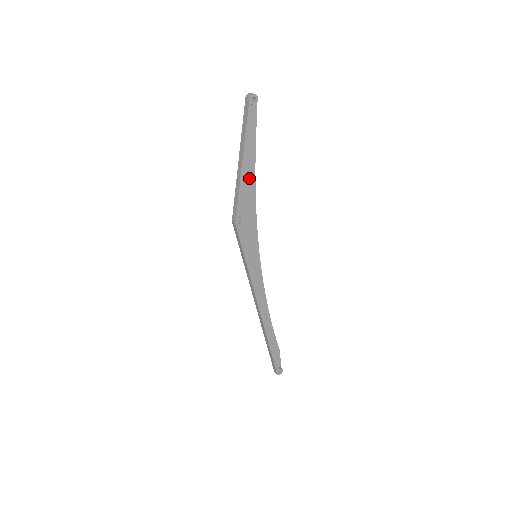
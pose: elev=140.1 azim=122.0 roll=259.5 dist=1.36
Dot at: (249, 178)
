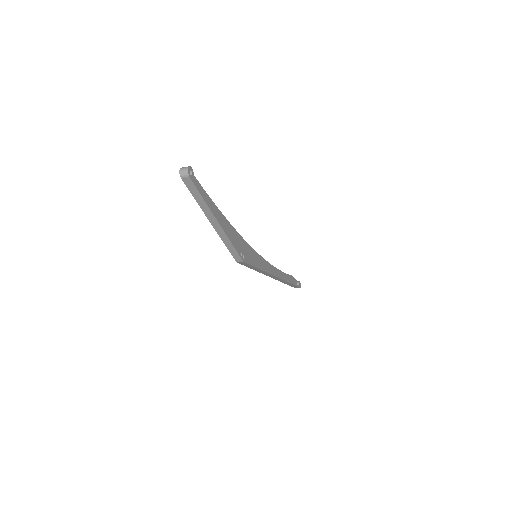
Dot at: (224, 224)
